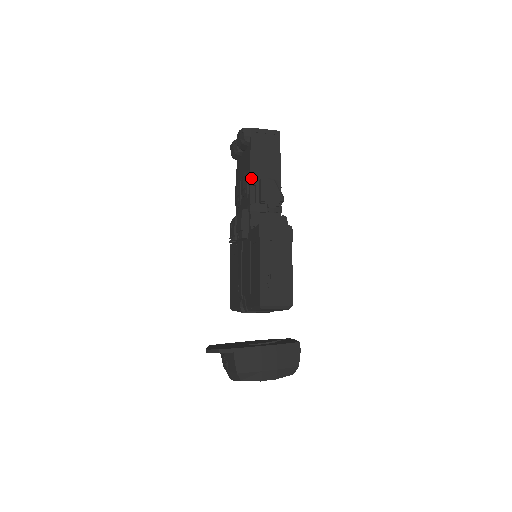
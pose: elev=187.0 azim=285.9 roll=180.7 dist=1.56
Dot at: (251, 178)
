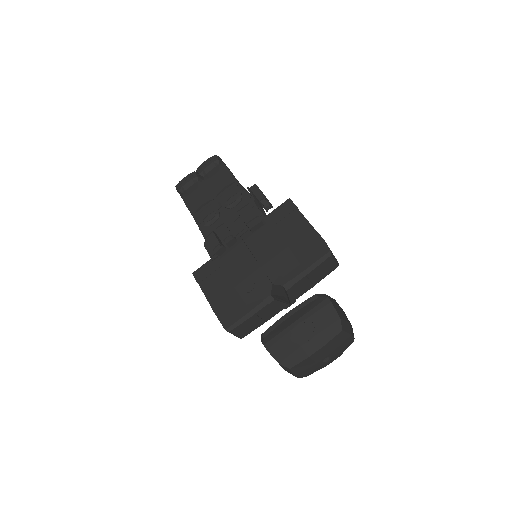
Dot at: (241, 185)
